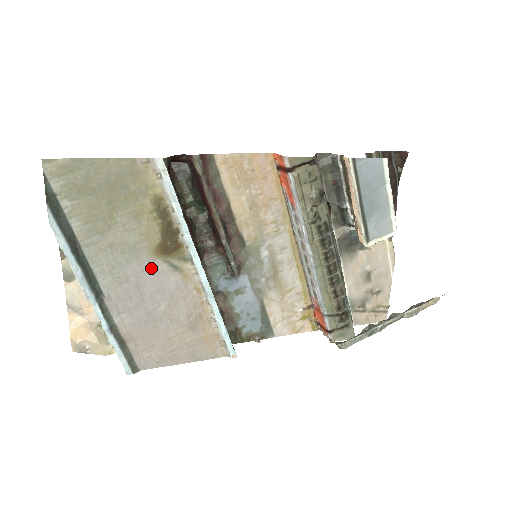
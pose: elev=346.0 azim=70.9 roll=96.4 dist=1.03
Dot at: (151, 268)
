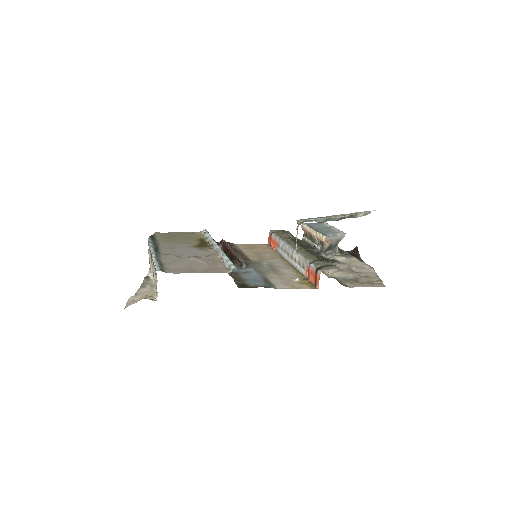
Dot at: (190, 249)
